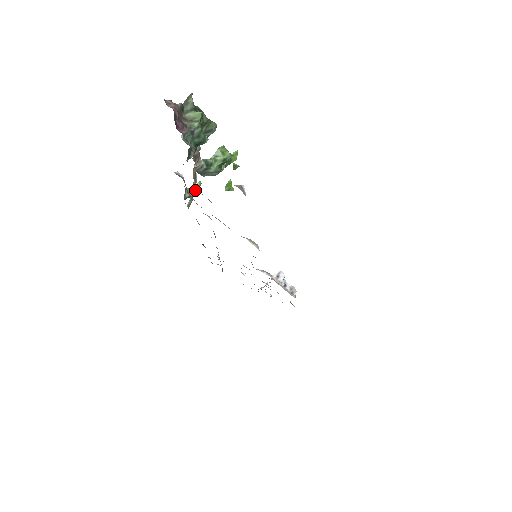
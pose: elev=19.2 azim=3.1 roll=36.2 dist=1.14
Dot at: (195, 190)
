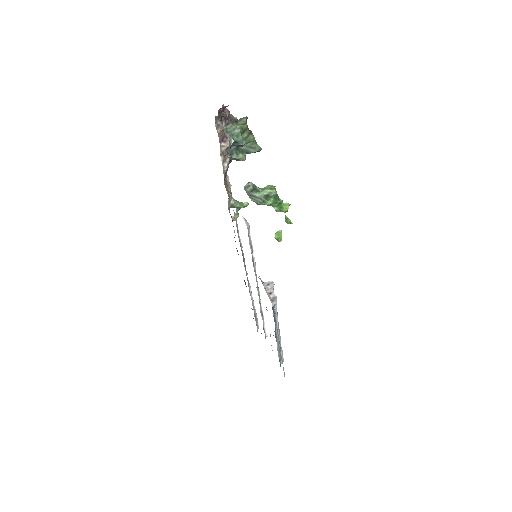
Dot at: (240, 204)
